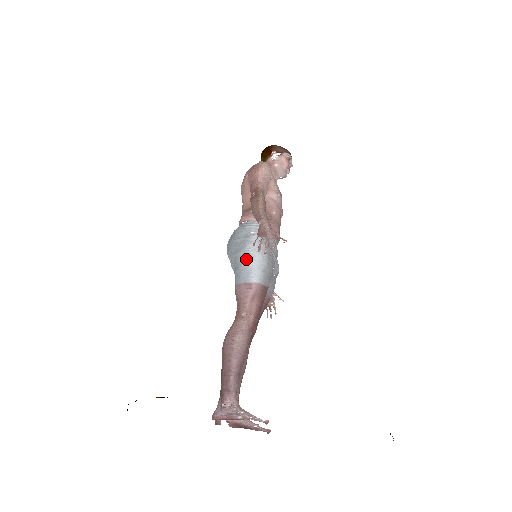
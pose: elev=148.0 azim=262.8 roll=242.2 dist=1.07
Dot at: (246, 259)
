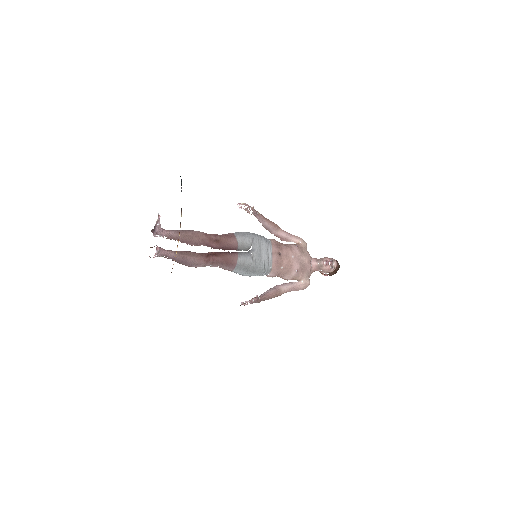
Dot at: occluded
